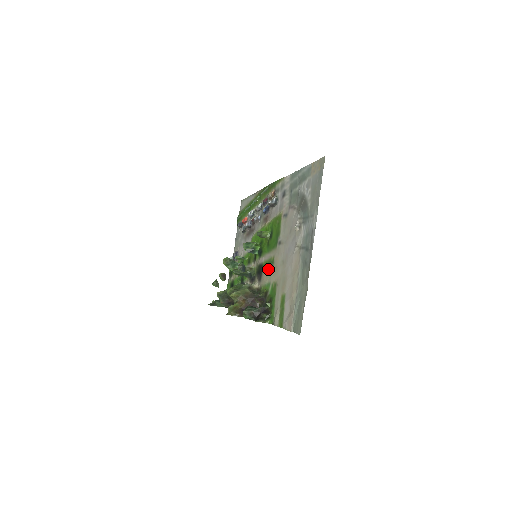
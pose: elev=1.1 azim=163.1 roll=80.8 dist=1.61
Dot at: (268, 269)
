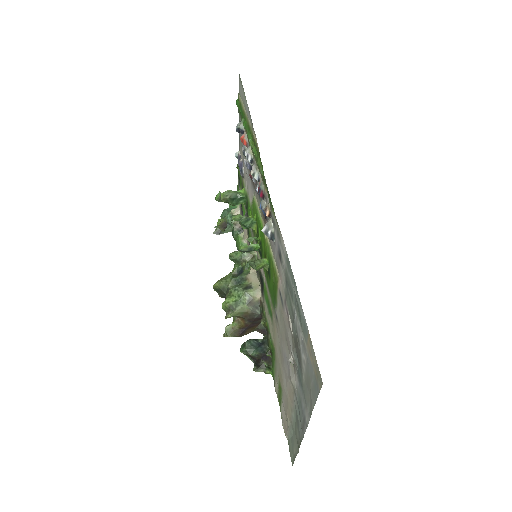
Dot at: (268, 310)
